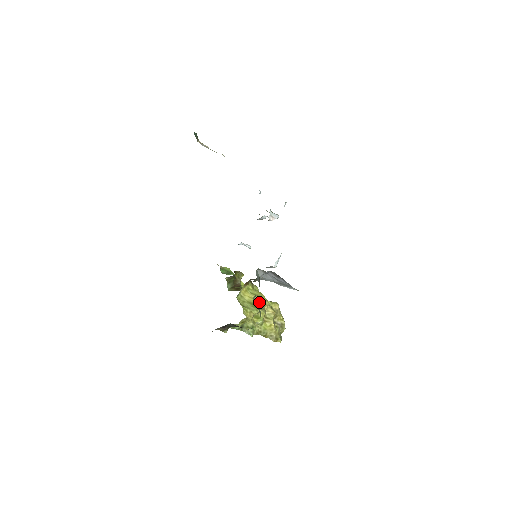
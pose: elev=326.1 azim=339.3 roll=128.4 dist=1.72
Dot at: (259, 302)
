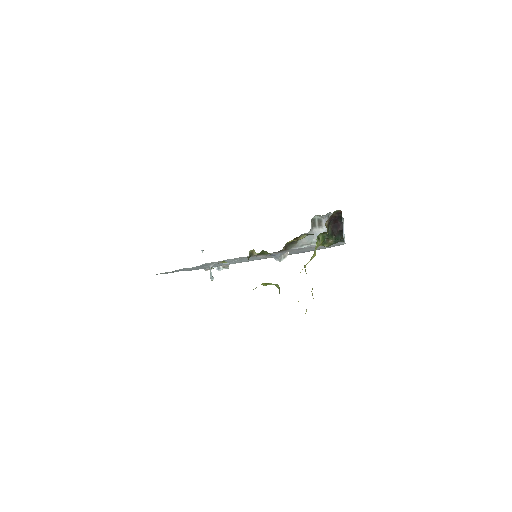
Dot at: occluded
